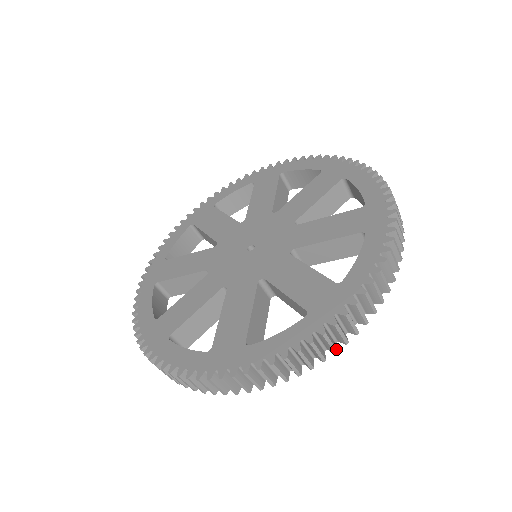
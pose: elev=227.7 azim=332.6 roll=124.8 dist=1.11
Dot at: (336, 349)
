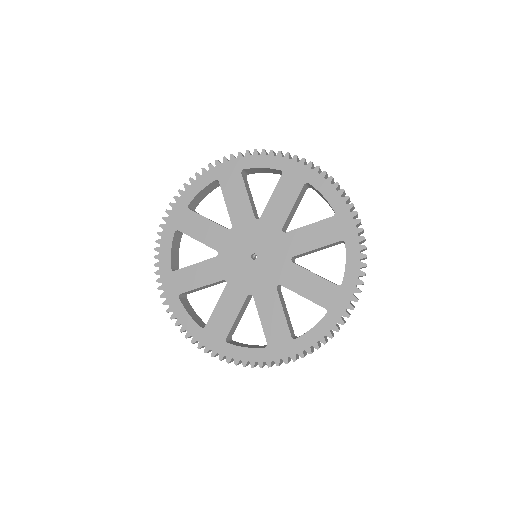
Dot at: occluded
